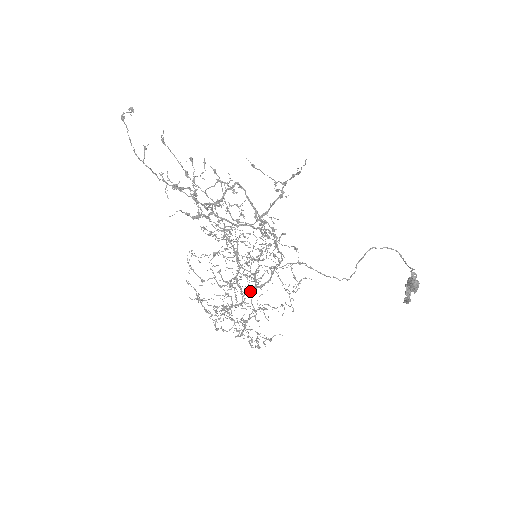
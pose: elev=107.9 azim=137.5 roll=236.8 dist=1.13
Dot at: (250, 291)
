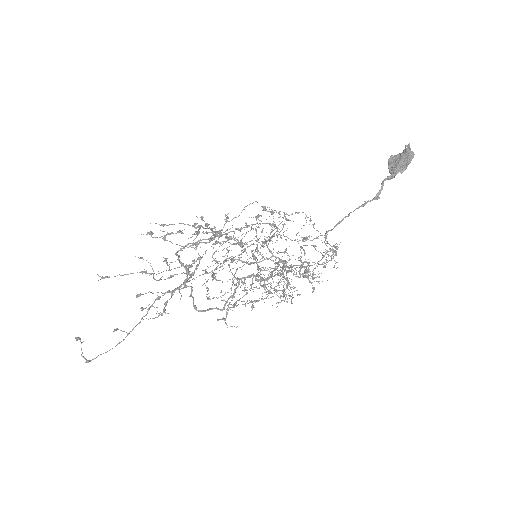
Dot at: occluded
